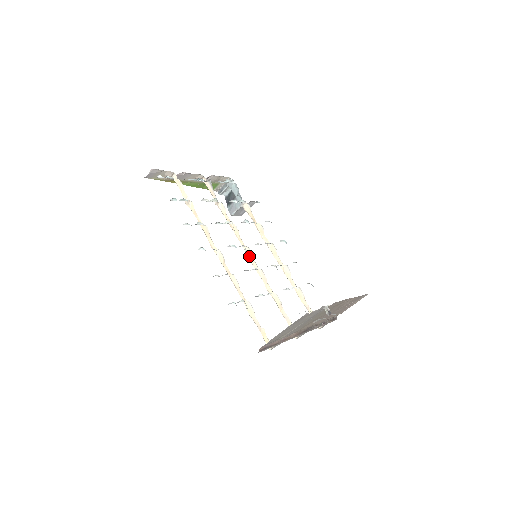
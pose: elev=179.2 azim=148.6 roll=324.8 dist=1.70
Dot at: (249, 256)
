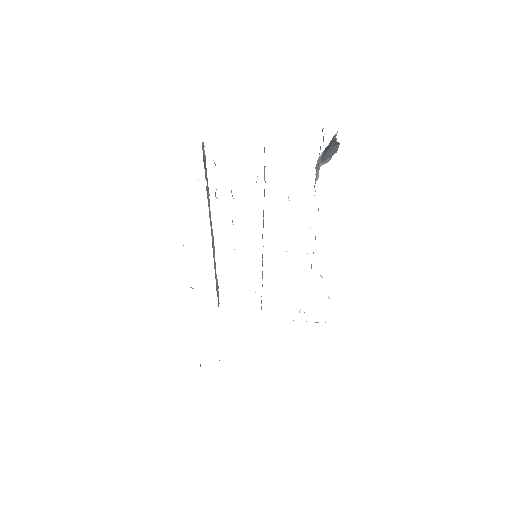
Dot at: occluded
